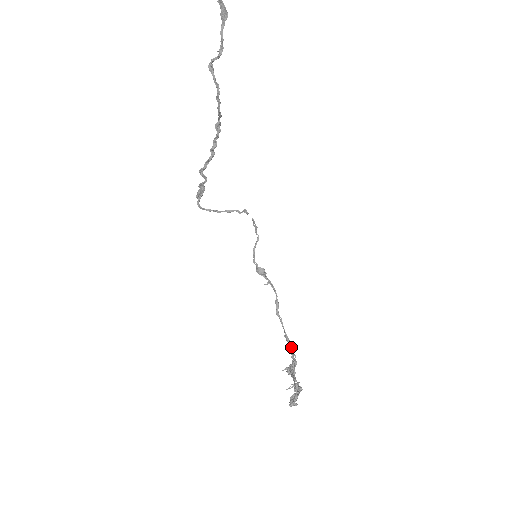
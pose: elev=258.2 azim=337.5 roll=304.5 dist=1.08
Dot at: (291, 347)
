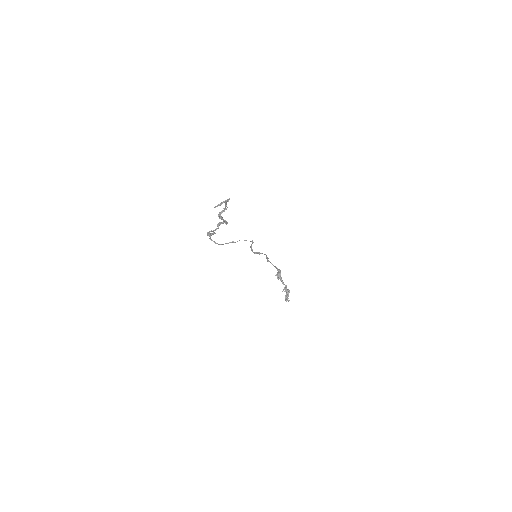
Dot at: (277, 269)
